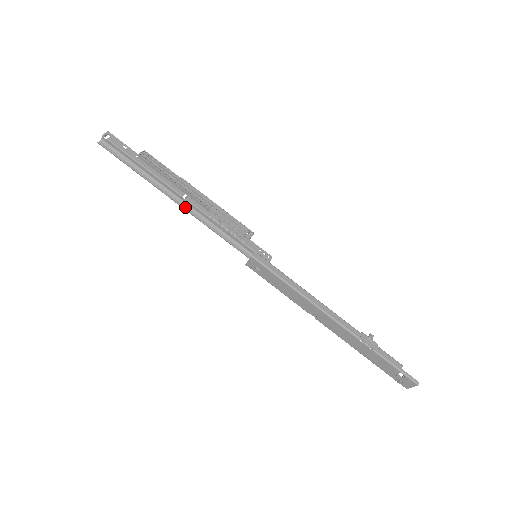
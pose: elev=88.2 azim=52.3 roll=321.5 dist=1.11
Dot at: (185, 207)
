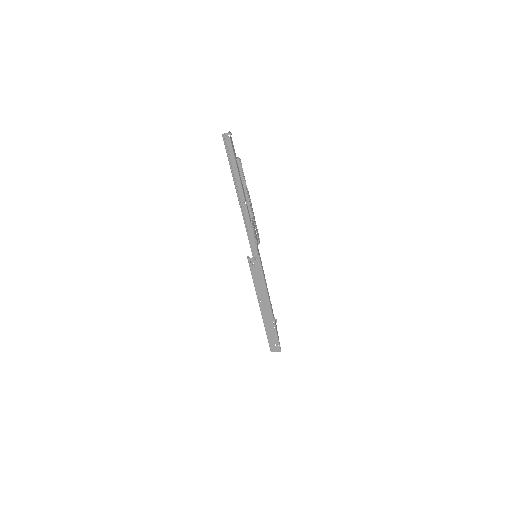
Dot at: (241, 208)
